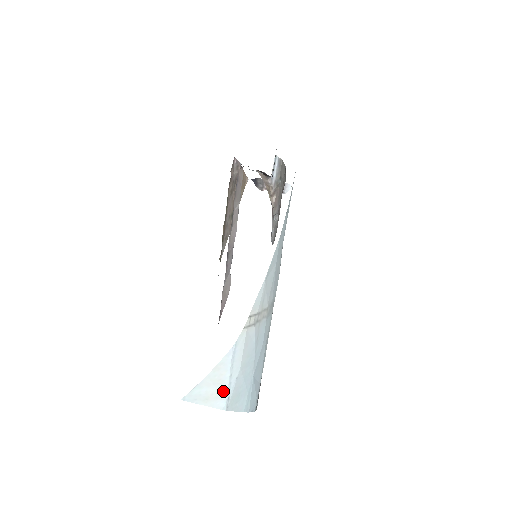
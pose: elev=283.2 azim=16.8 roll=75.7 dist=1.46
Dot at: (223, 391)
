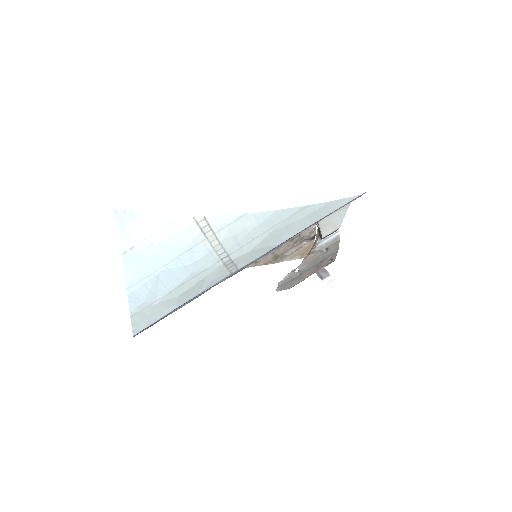
Dot at: (136, 237)
